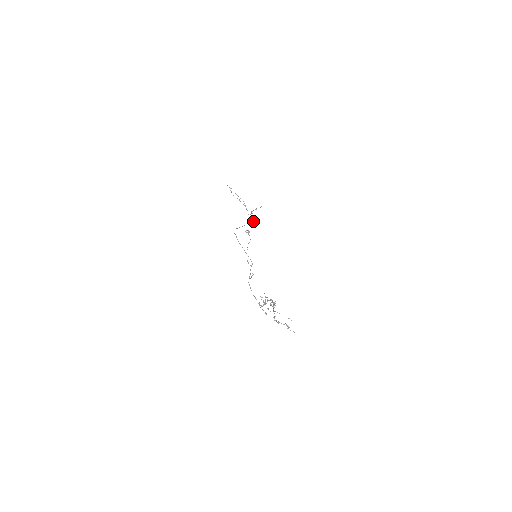
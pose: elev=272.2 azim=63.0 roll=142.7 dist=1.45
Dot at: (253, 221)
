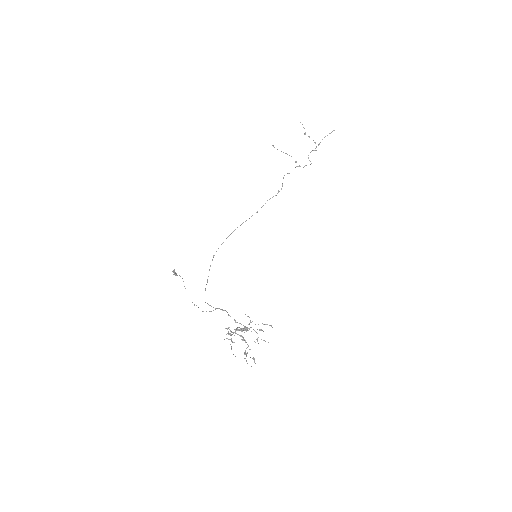
Dot at: occluded
